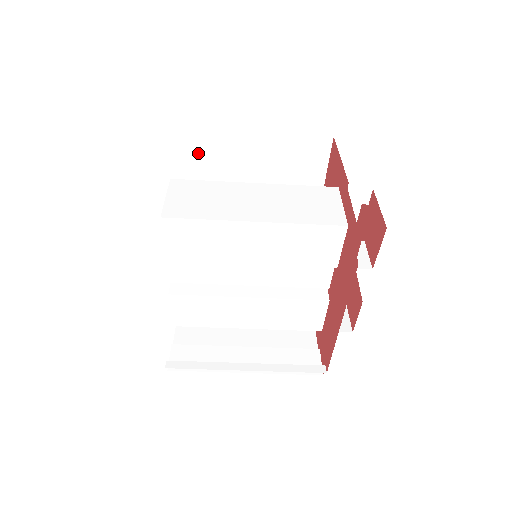
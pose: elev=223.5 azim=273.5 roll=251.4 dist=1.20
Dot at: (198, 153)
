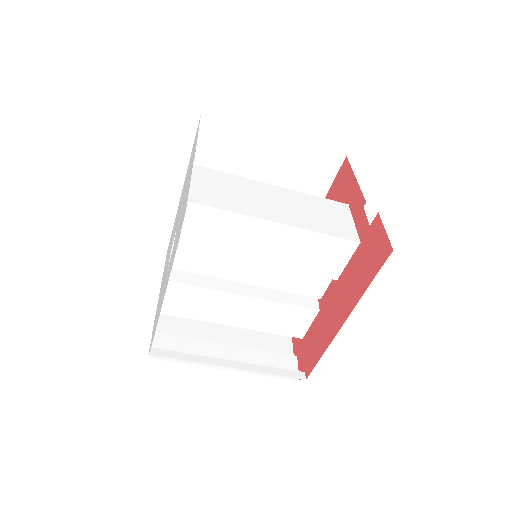
Dot at: (214, 144)
